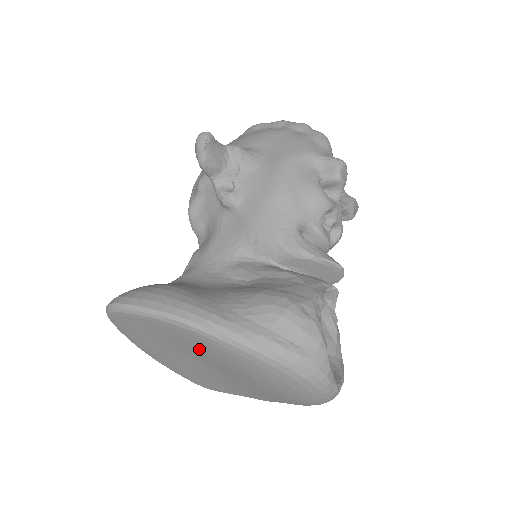
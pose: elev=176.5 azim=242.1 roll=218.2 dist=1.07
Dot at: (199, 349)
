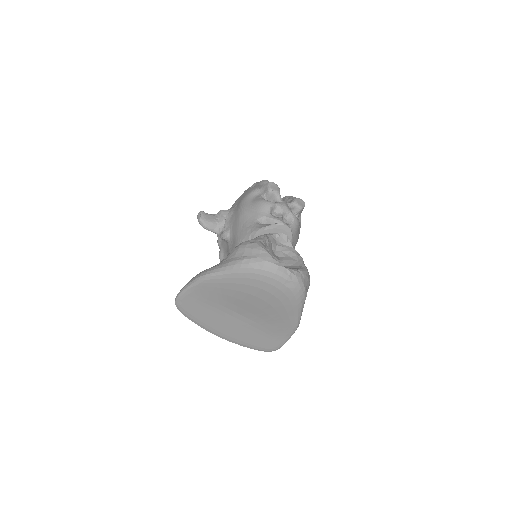
Dot at: (221, 297)
